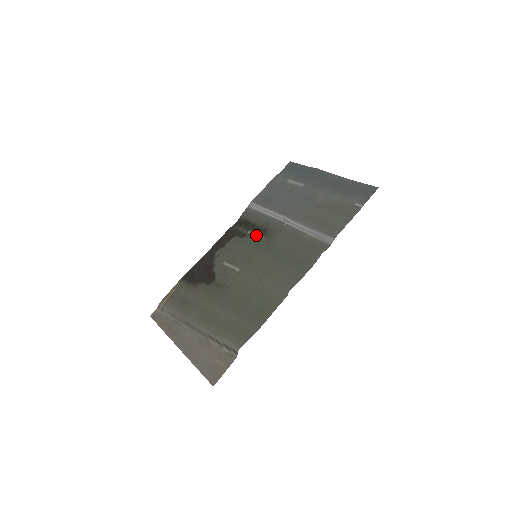
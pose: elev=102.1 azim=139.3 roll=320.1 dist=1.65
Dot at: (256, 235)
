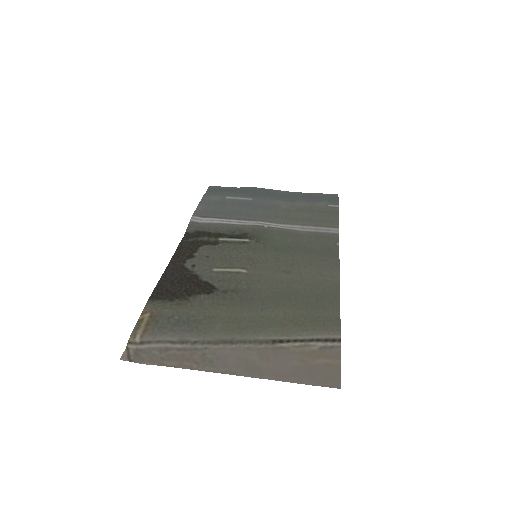
Dot at: (235, 240)
